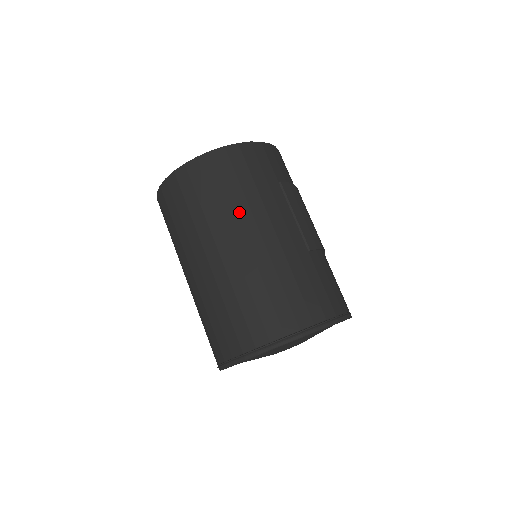
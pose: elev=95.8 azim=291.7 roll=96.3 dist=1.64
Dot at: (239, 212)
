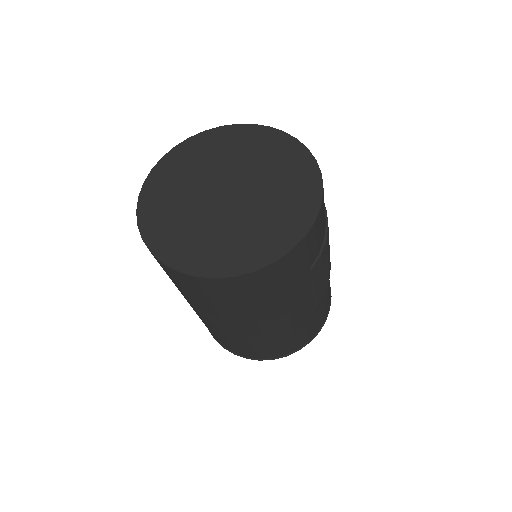
Dot at: (257, 313)
